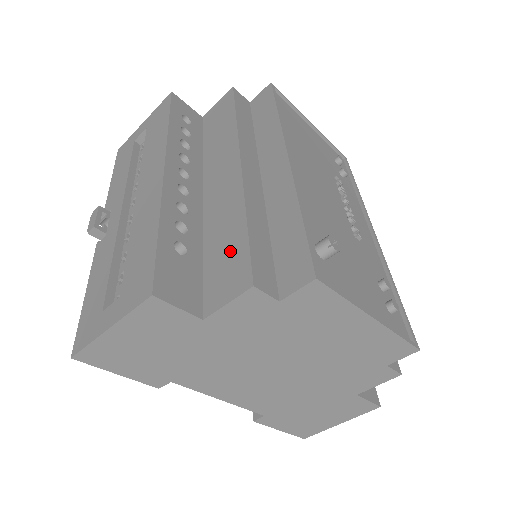
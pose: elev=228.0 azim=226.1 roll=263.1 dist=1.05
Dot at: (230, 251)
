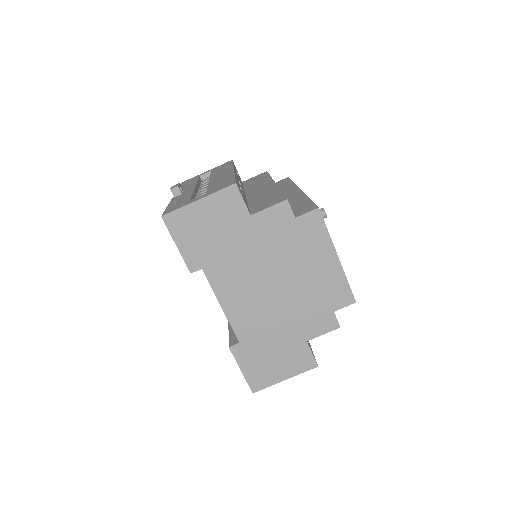
Dot at: (270, 198)
